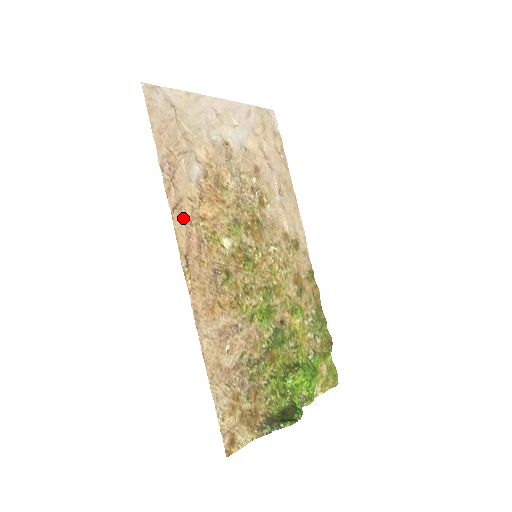
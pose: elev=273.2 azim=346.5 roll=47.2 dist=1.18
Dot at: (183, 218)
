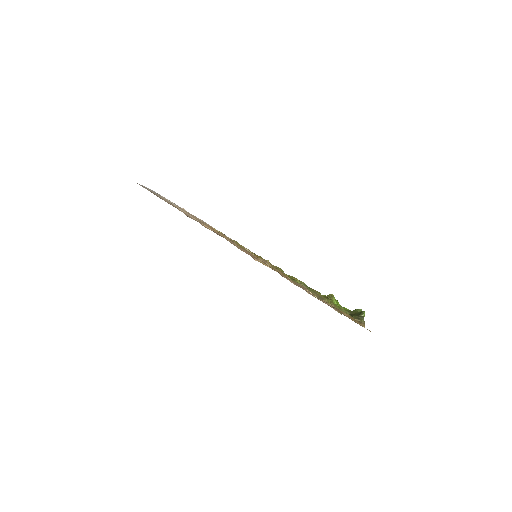
Dot at: occluded
